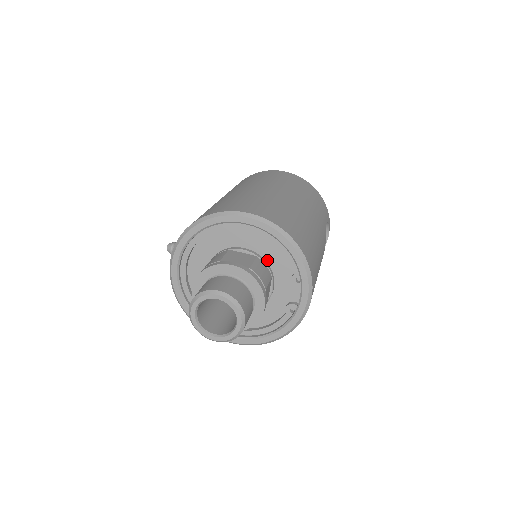
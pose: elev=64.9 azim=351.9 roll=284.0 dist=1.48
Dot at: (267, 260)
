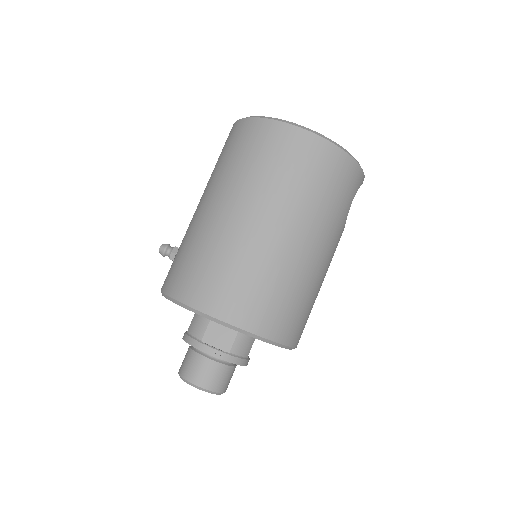
Dot at: occluded
